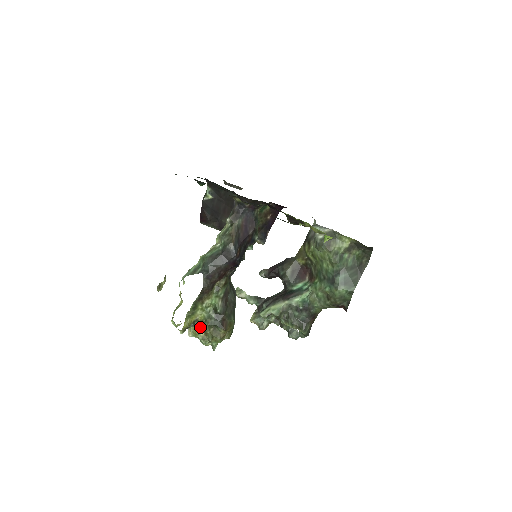
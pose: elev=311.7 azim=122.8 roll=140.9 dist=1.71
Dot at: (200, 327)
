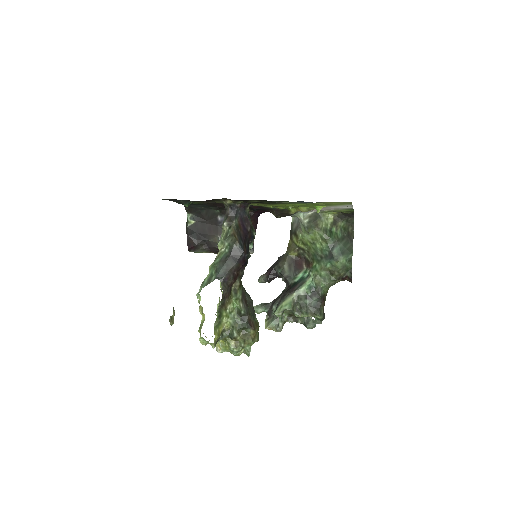
Dot at: (229, 336)
